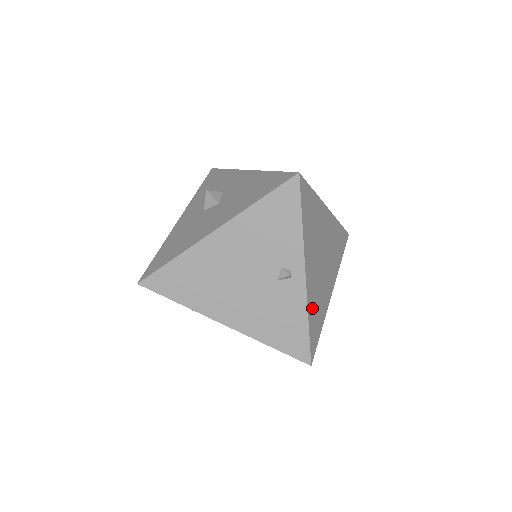
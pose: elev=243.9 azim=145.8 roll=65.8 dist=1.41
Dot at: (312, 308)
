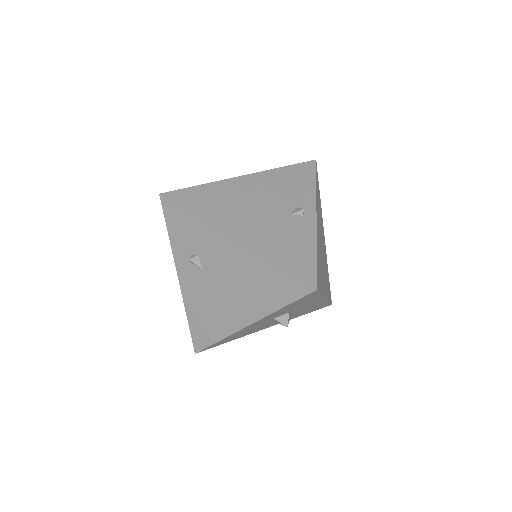
Dot at: (318, 252)
